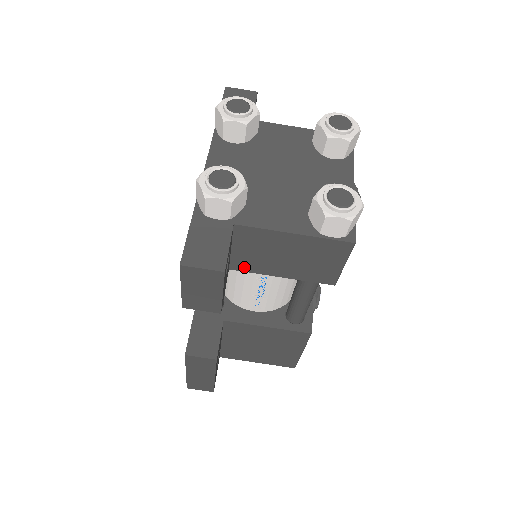
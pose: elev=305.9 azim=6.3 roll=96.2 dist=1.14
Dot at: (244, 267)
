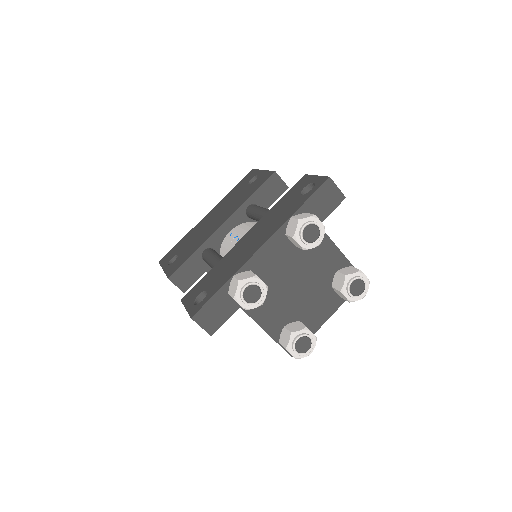
Dot at: occluded
